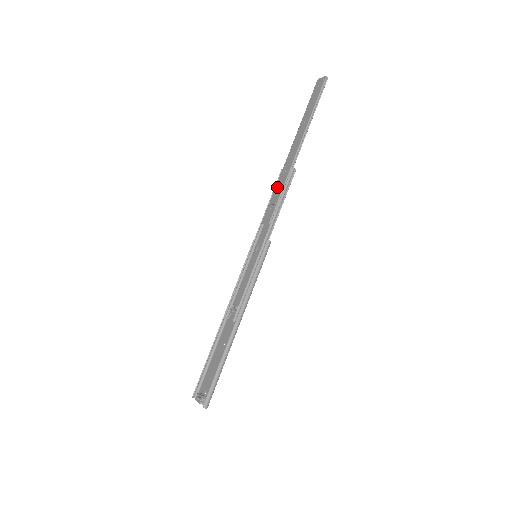
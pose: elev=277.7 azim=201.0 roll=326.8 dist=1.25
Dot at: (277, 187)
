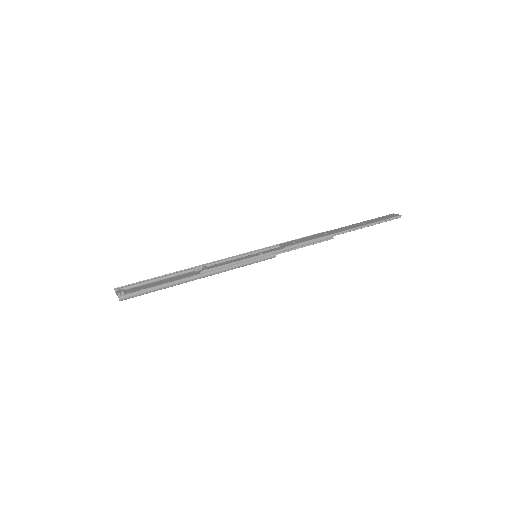
Dot at: (311, 236)
